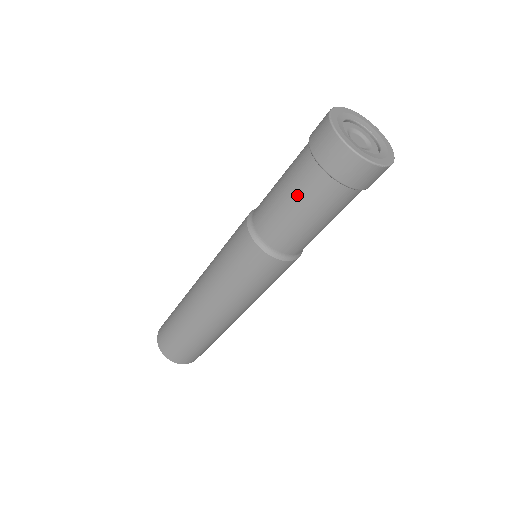
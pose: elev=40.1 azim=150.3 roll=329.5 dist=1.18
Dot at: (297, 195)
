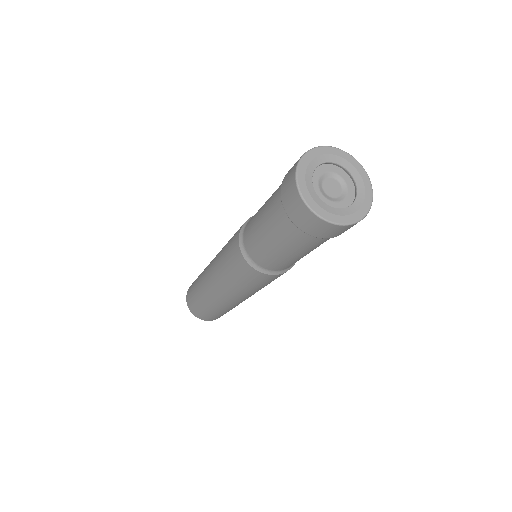
Dot at: (284, 244)
